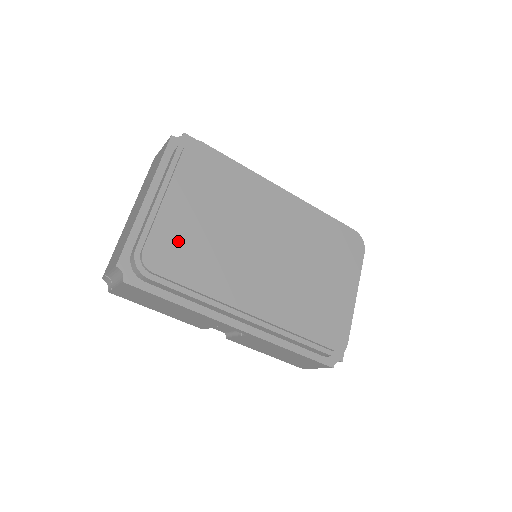
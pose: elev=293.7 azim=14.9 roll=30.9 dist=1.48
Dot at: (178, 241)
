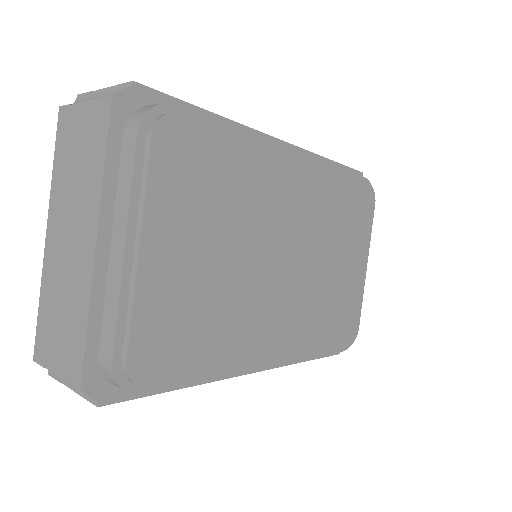
Dot at: (174, 316)
